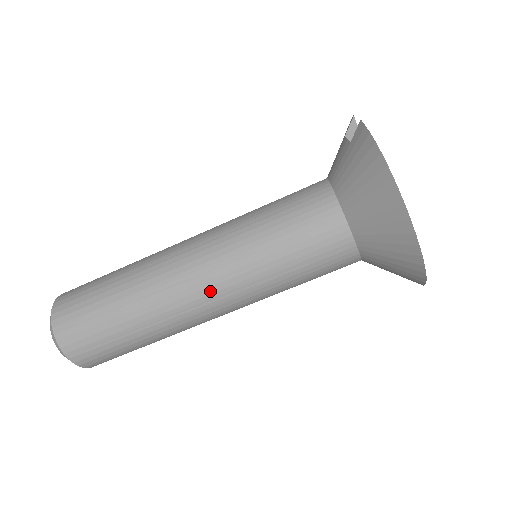
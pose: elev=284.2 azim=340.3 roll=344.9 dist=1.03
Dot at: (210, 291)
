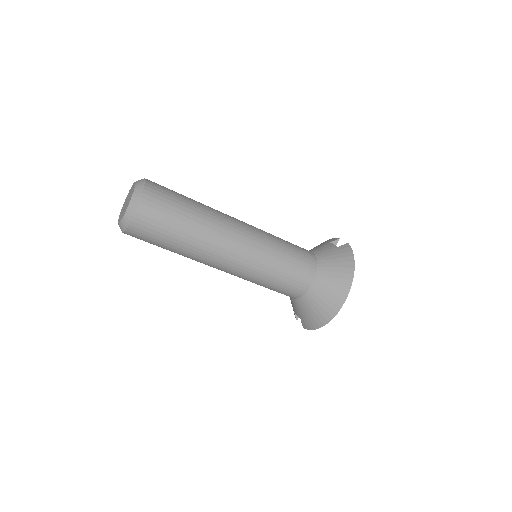
Dot at: (240, 252)
